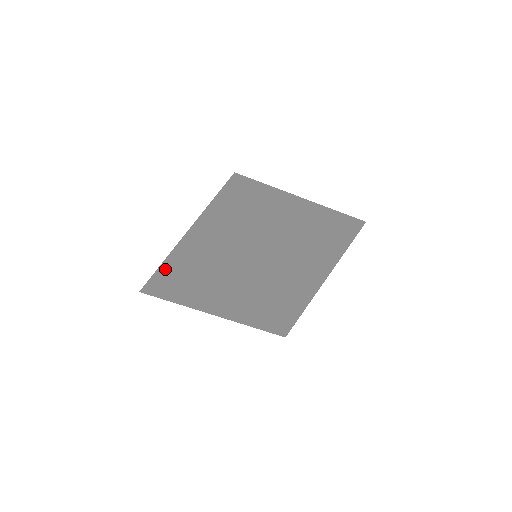
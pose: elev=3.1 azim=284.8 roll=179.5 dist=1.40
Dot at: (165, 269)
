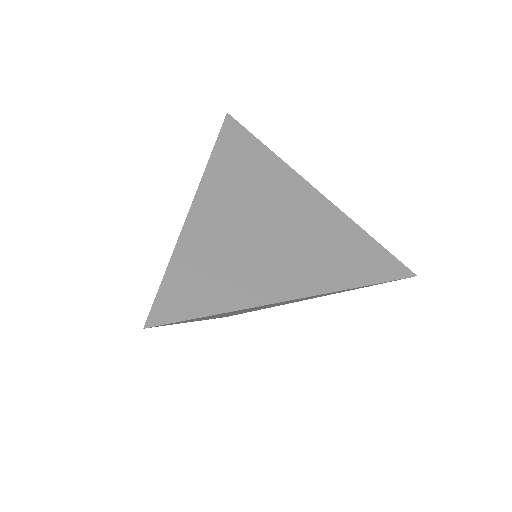
Dot at: (174, 289)
